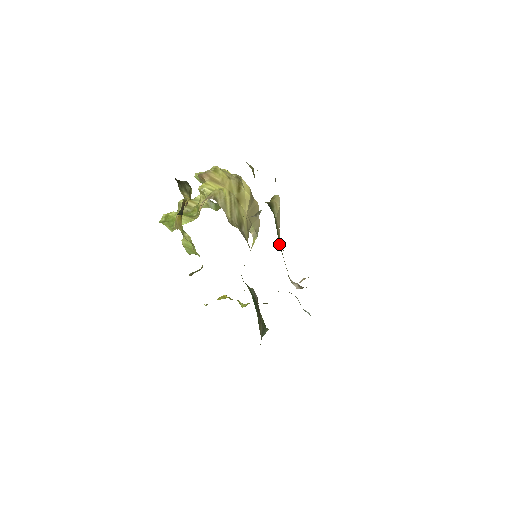
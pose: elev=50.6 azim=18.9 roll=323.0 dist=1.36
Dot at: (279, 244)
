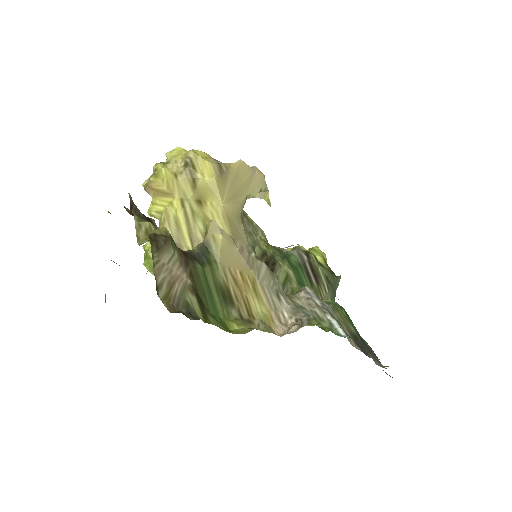
Dot at: (229, 312)
